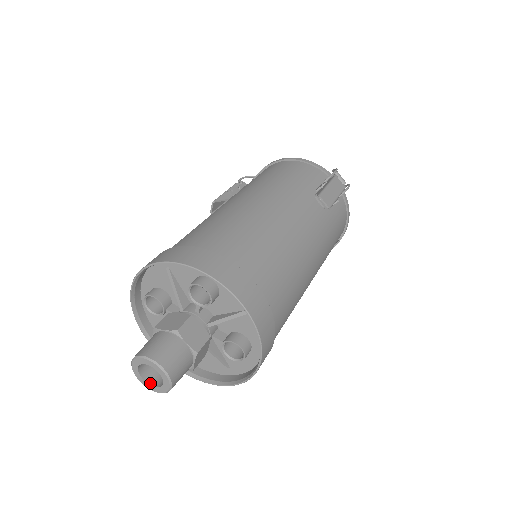
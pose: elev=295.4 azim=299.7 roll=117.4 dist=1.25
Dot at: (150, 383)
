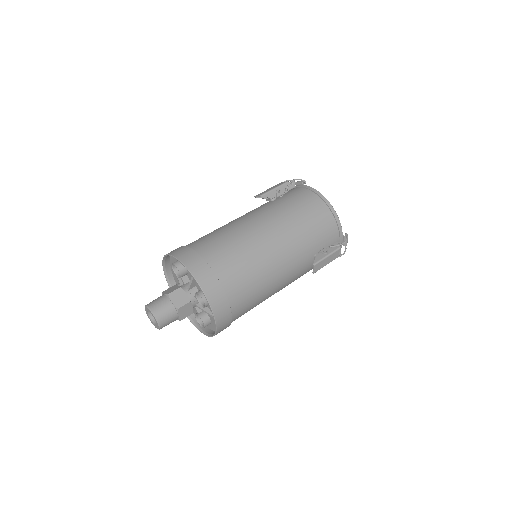
Dot at: (150, 316)
